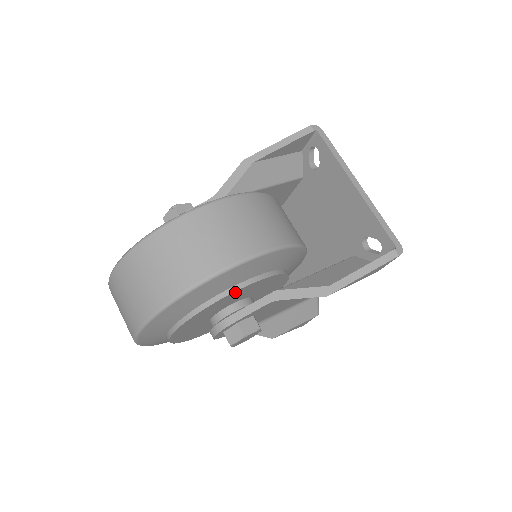
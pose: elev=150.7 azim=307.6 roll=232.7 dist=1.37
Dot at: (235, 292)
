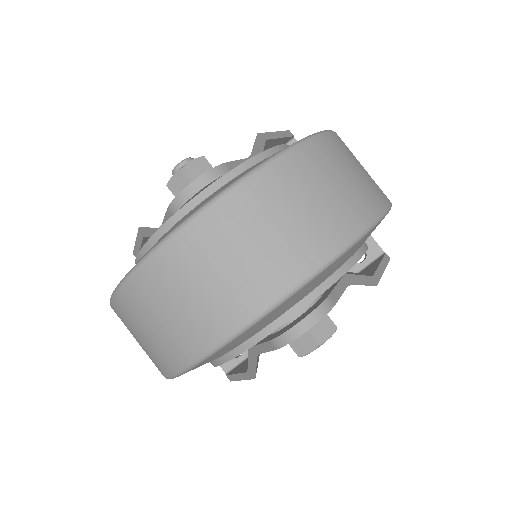
Dot at: occluded
